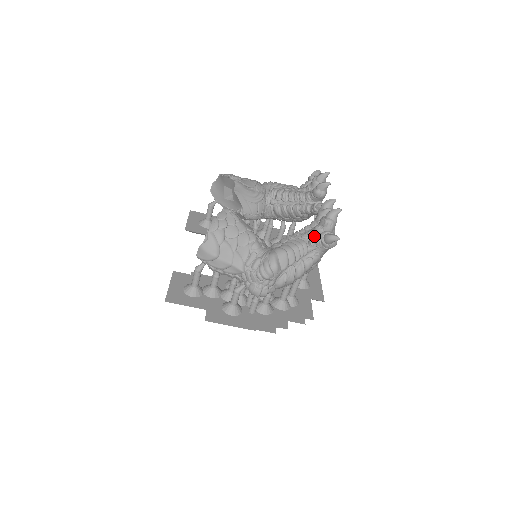
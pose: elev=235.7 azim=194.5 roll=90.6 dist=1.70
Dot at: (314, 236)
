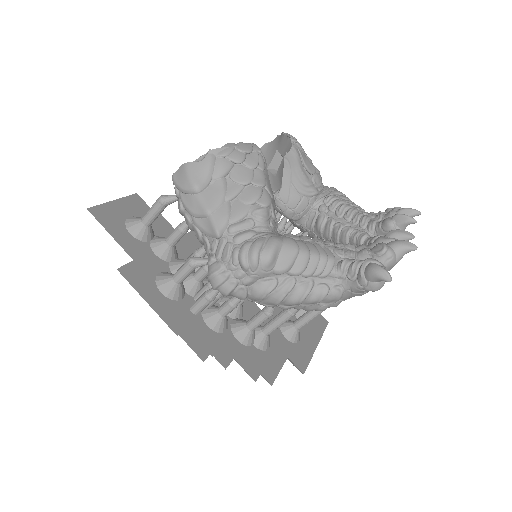
Dot at: (353, 259)
